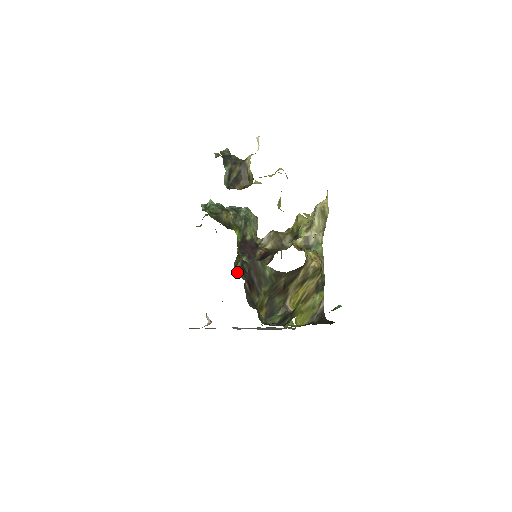
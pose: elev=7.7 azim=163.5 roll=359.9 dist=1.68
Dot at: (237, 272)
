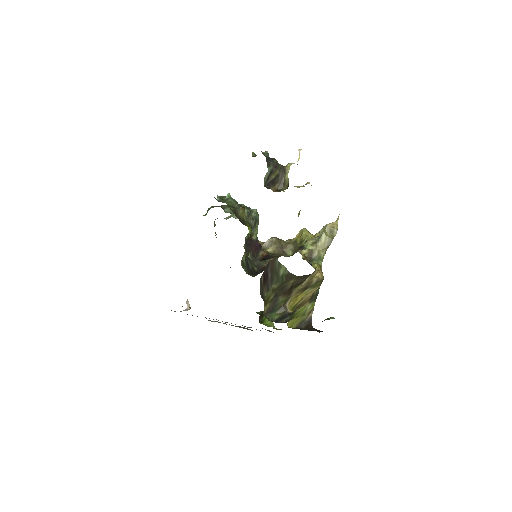
Dot at: (243, 266)
